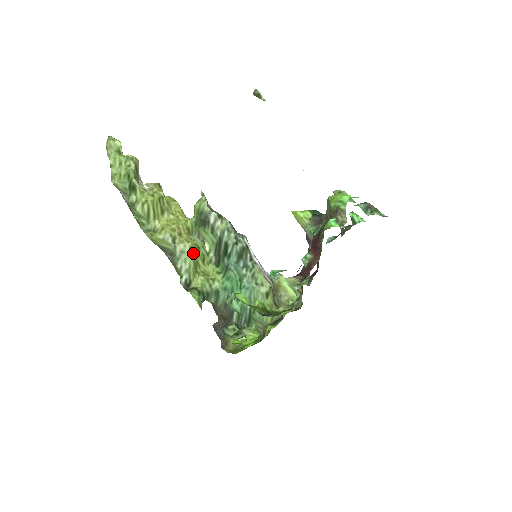
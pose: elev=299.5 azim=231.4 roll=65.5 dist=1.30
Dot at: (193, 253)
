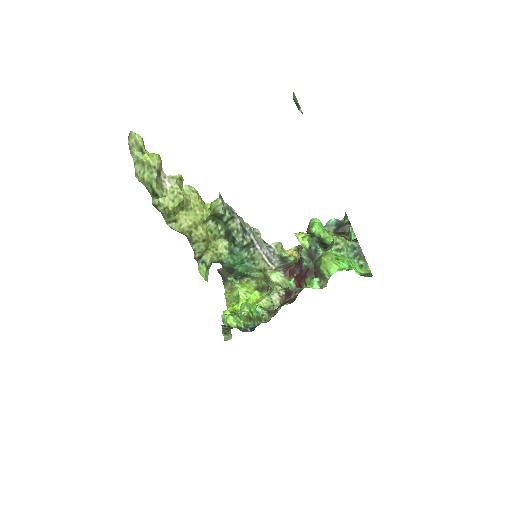
Dot at: (206, 242)
